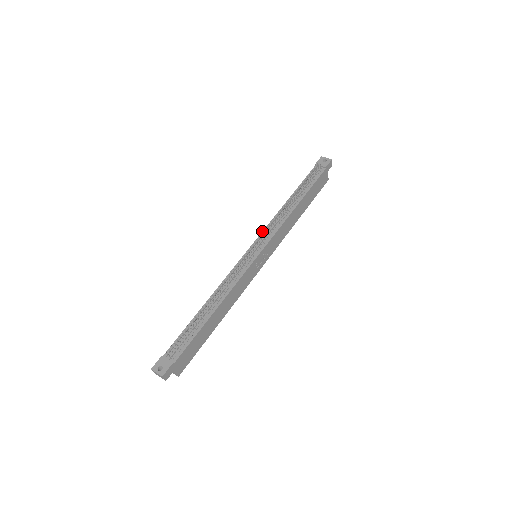
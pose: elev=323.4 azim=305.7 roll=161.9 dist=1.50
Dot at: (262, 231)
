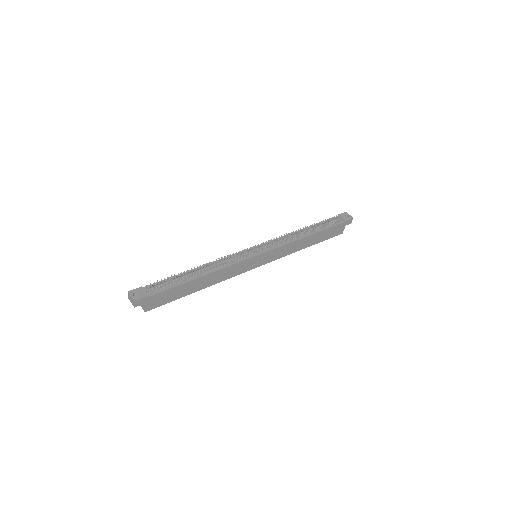
Dot at: (271, 239)
